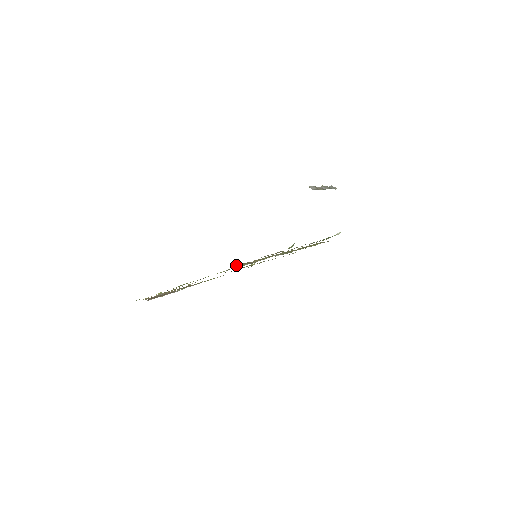
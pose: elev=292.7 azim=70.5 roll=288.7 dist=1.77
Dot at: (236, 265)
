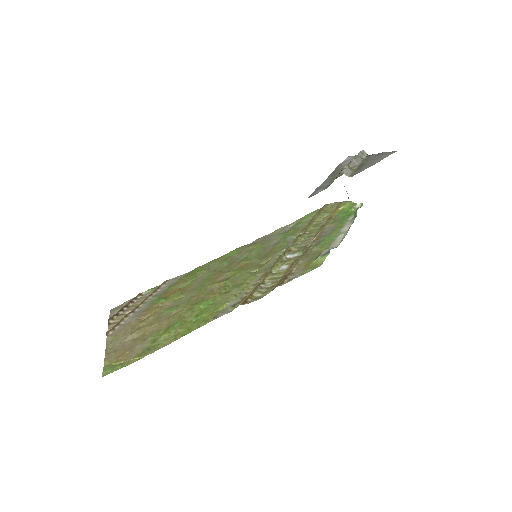
Dot at: (244, 299)
